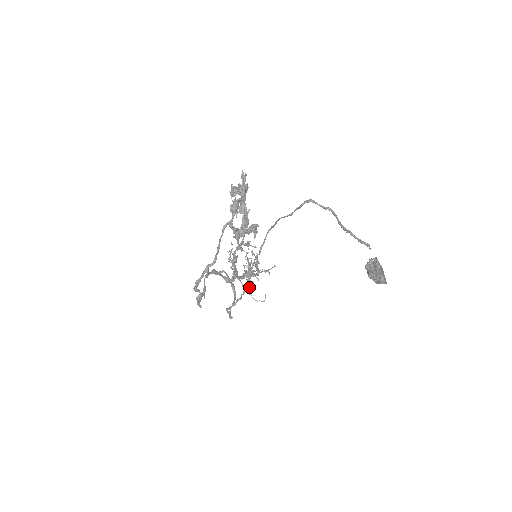
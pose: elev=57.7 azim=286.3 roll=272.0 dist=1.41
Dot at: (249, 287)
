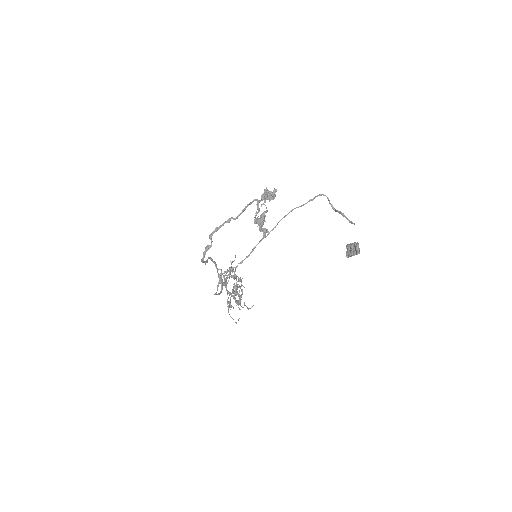
Dot at: occluded
